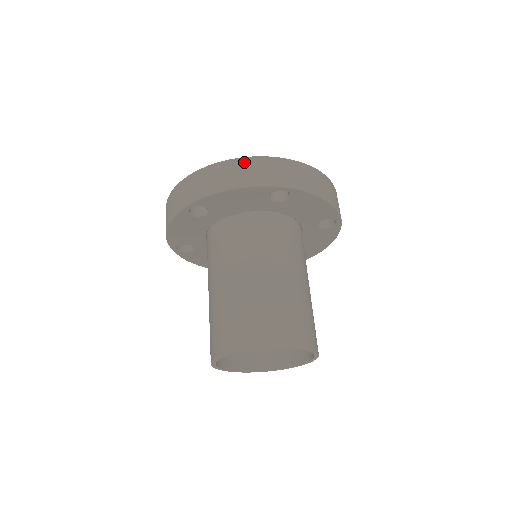
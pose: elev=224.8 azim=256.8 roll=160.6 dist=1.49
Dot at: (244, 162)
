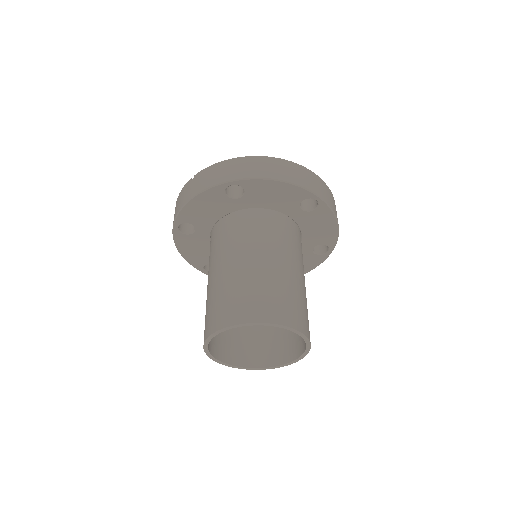
Dot at: (291, 165)
